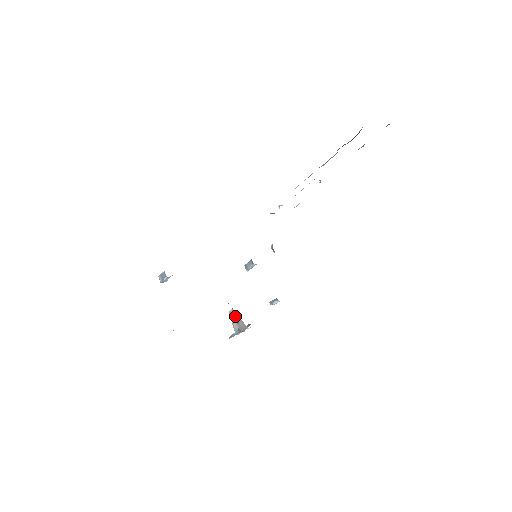
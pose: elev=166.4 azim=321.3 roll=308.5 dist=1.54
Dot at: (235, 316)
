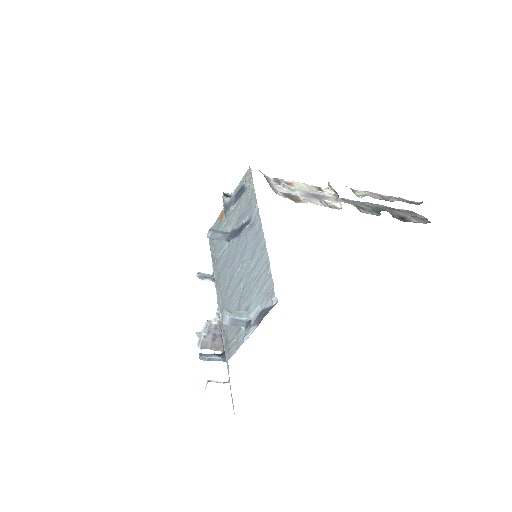
Dot at: (216, 333)
